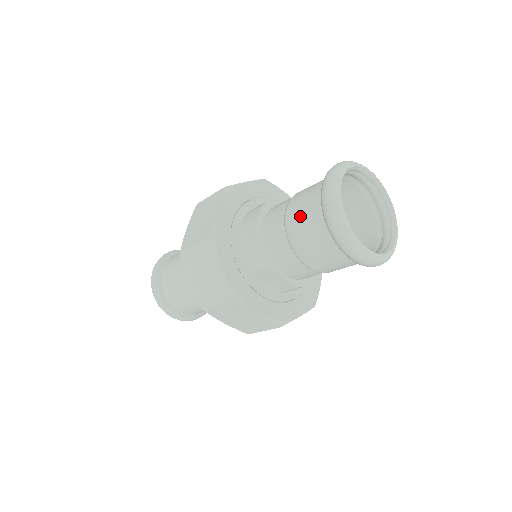
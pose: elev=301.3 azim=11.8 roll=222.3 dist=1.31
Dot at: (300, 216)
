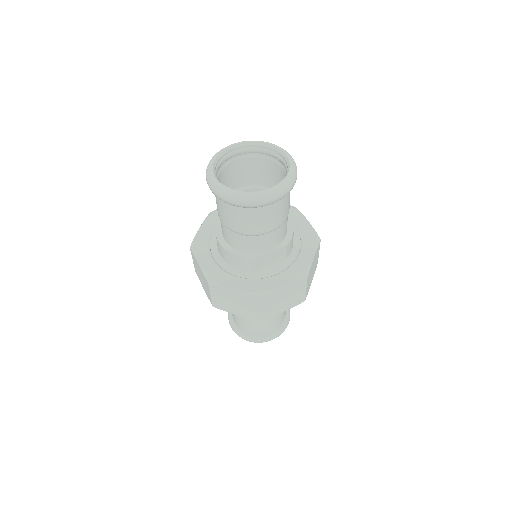
Dot at: (226, 216)
